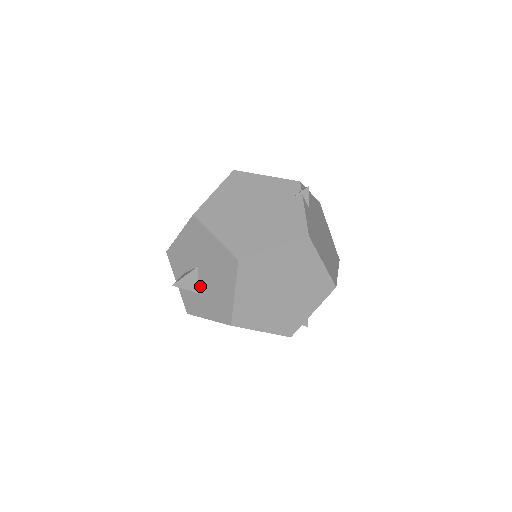
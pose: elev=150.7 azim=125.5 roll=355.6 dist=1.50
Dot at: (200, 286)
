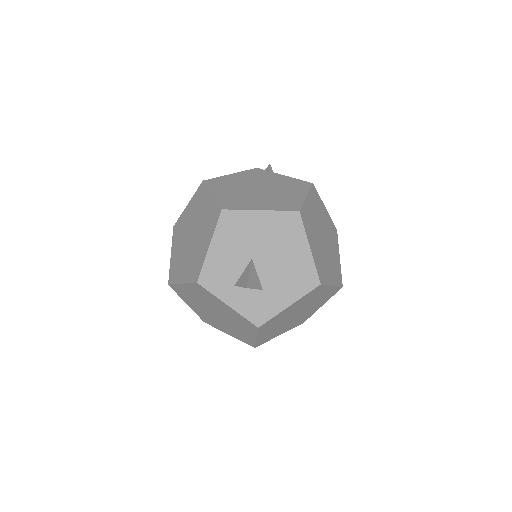
Dot at: (264, 278)
